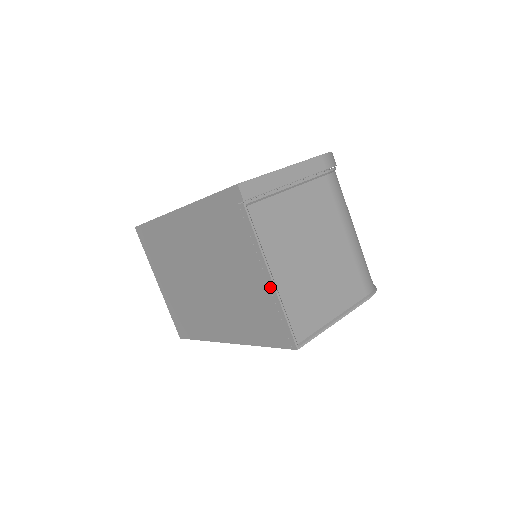
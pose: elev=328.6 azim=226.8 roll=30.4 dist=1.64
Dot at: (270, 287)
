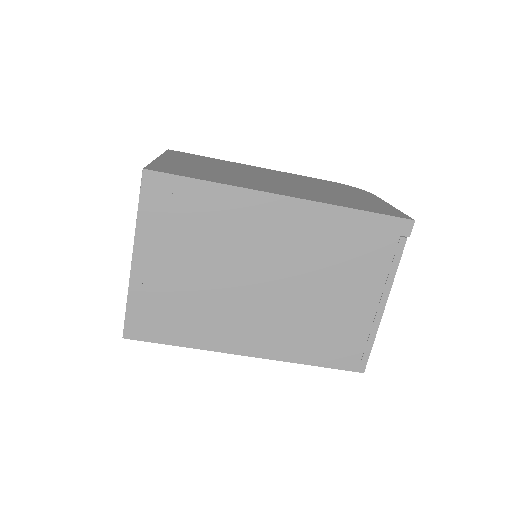
Dot at: (377, 316)
